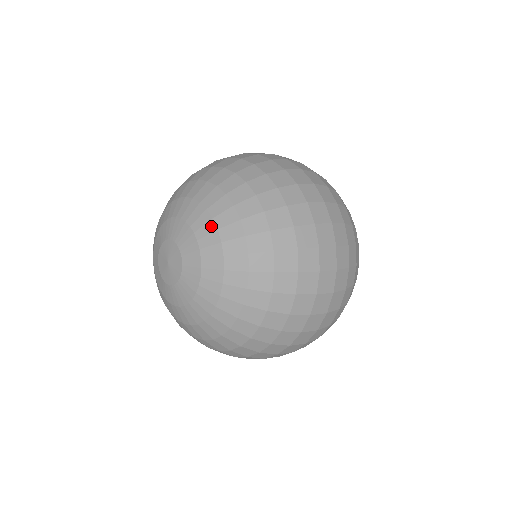
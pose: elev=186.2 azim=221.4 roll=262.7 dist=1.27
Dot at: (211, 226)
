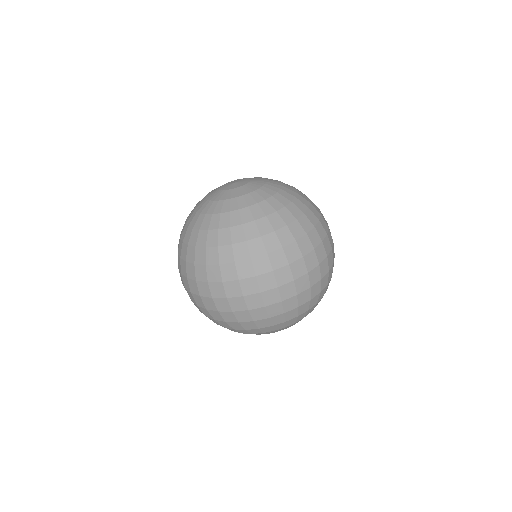
Dot at: (276, 180)
